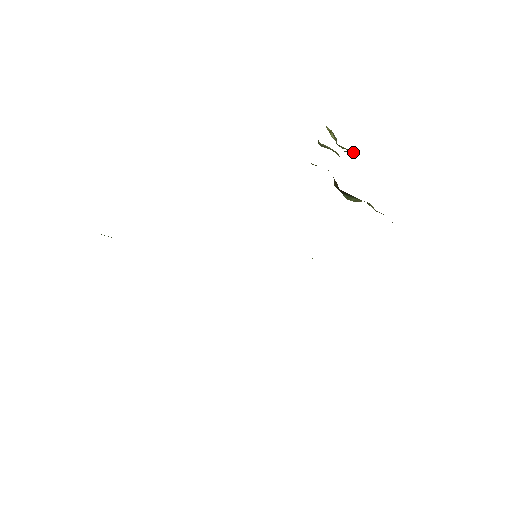
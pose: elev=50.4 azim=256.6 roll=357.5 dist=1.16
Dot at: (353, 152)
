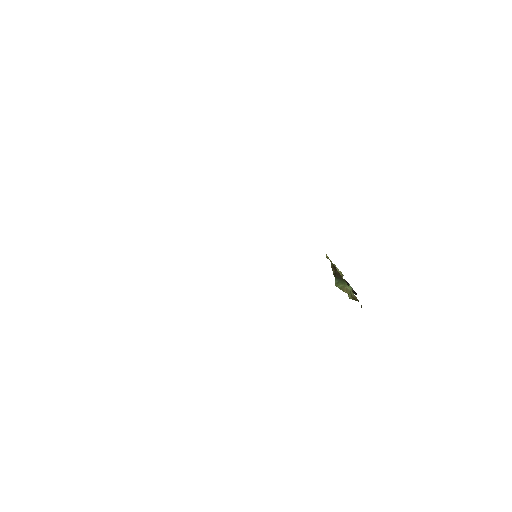
Dot at: occluded
